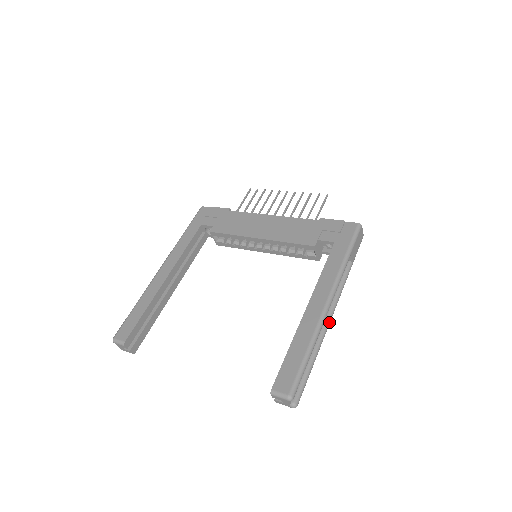
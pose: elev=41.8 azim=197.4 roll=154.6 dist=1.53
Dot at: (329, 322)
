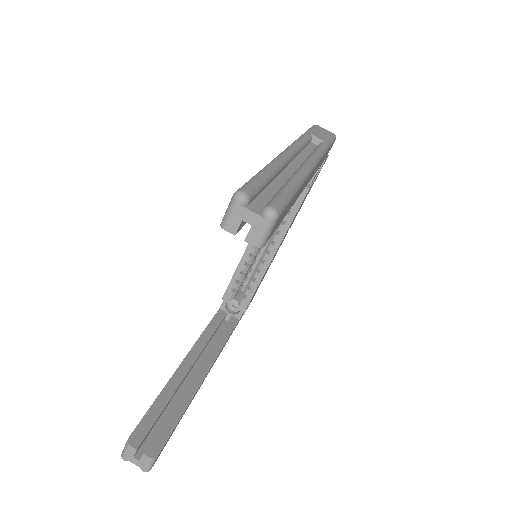
Dot at: (307, 164)
